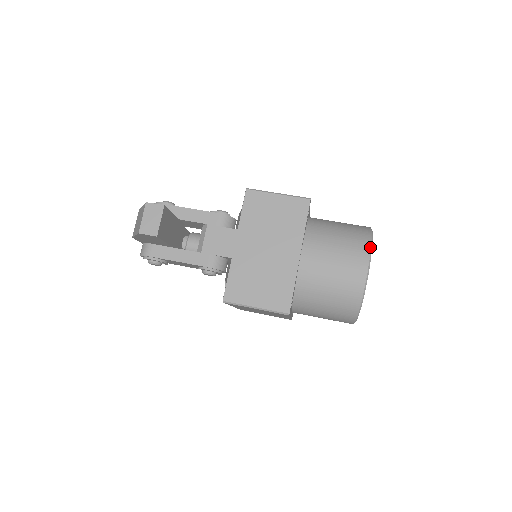
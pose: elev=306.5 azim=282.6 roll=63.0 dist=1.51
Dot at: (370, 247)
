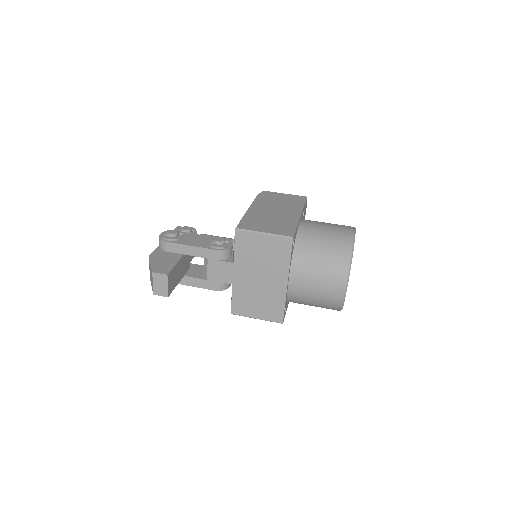
Dot at: (348, 272)
